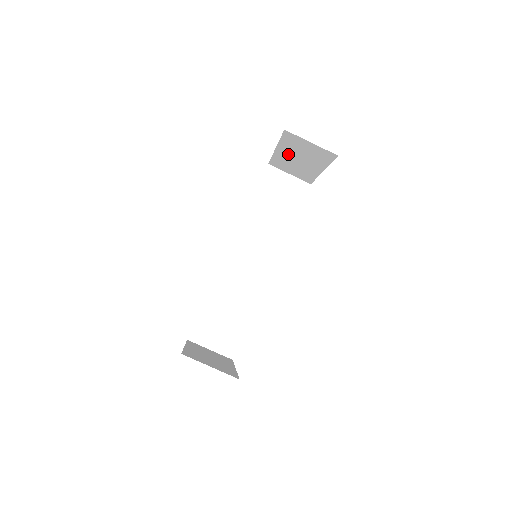
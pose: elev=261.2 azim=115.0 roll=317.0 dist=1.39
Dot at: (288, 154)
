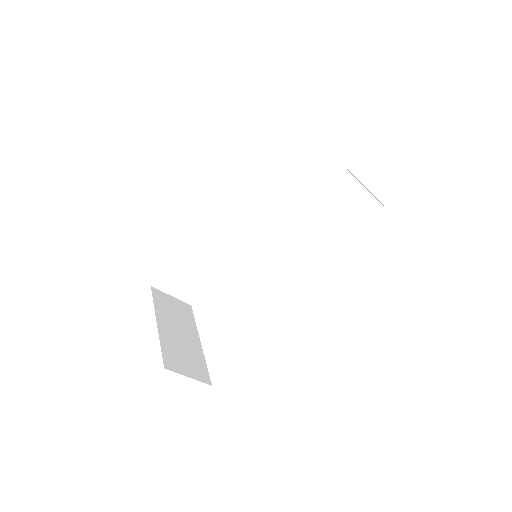
Dot at: occluded
